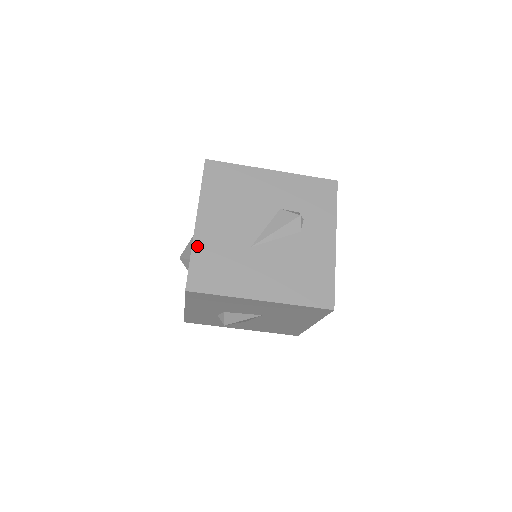
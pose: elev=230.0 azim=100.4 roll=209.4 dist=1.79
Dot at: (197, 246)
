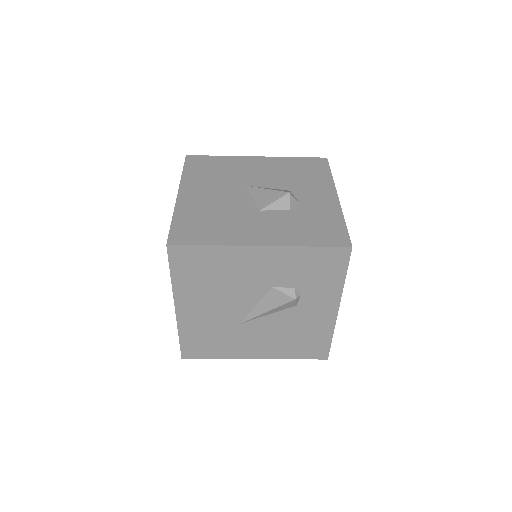
Dot at: (183, 328)
